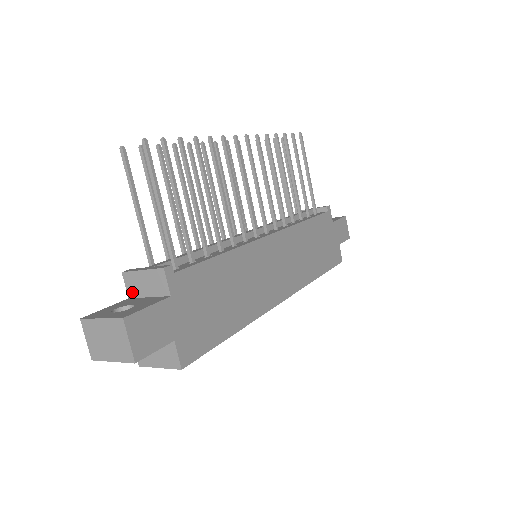
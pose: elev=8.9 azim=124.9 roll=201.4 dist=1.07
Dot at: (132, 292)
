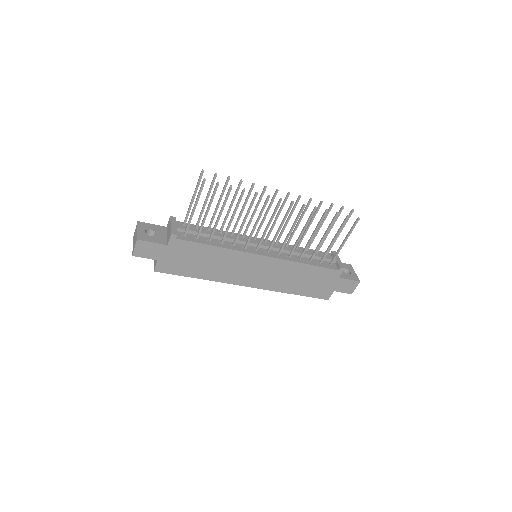
Dot at: (167, 227)
